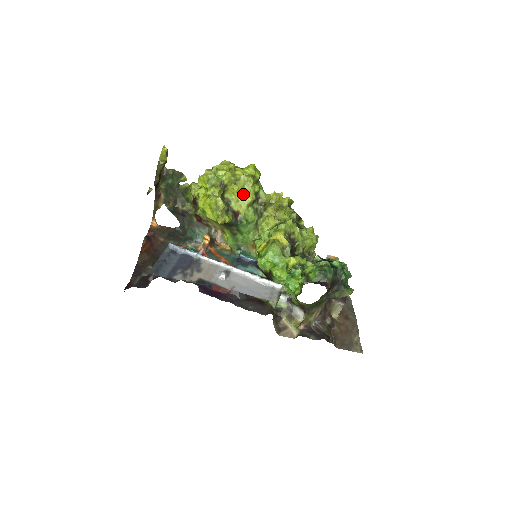
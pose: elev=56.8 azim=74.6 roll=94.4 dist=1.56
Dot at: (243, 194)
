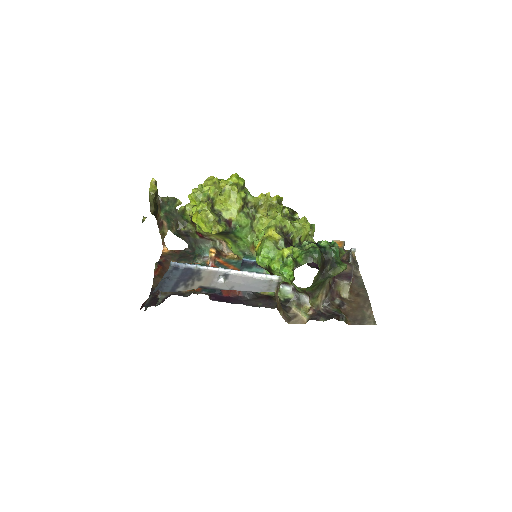
Dot at: (231, 202)
